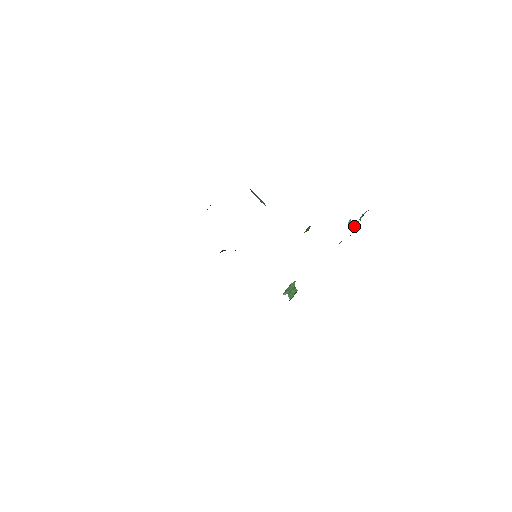
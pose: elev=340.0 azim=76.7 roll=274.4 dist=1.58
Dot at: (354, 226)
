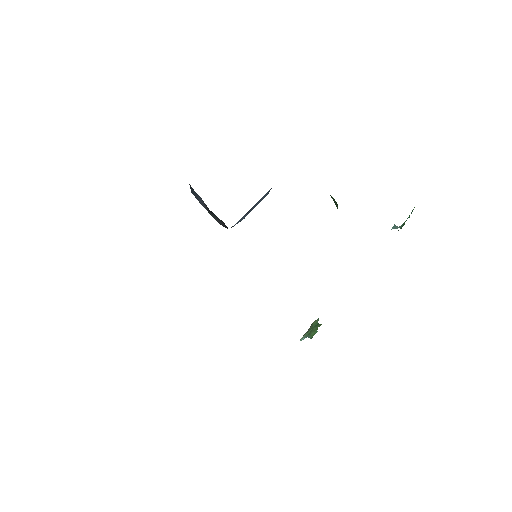
Dot at: (401, 226)
